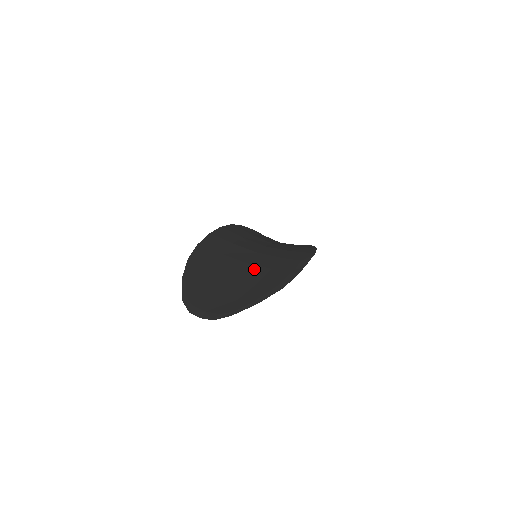
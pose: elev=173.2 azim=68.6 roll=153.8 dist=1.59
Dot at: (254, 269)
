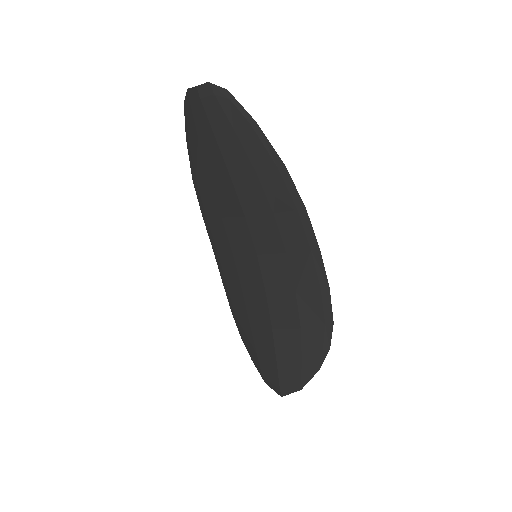
Dot at: (255, 203)
